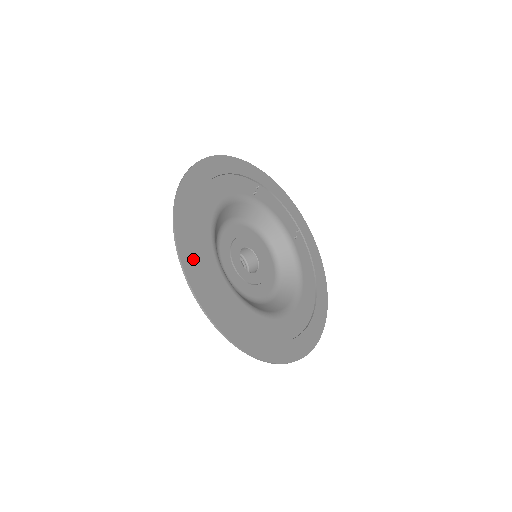
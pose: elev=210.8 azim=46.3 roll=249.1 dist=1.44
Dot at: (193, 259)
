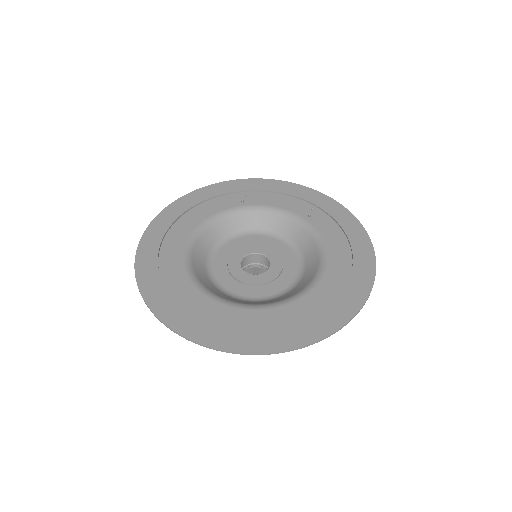
Dot at: (157, 288)
